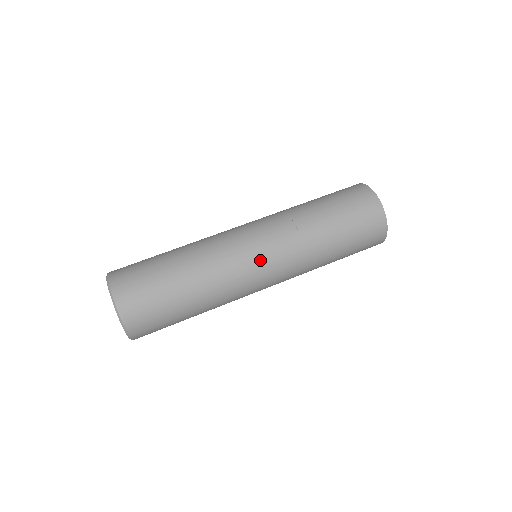
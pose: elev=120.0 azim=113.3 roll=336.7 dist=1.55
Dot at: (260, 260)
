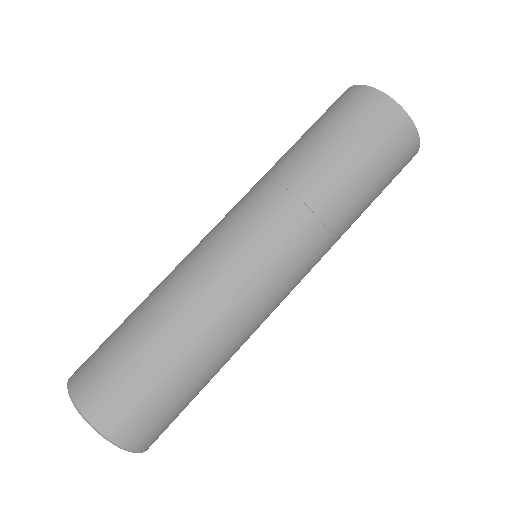
Dot at: (285, 288)
